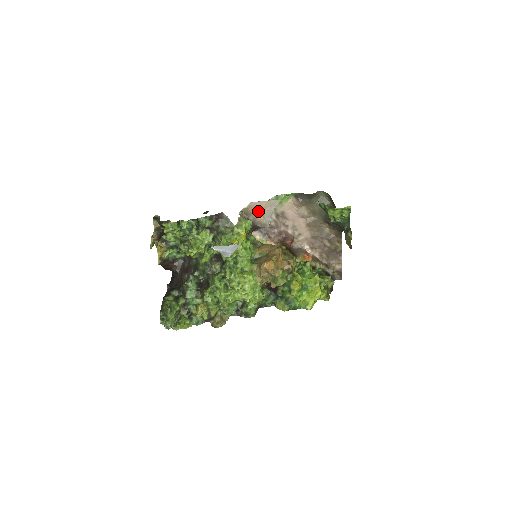
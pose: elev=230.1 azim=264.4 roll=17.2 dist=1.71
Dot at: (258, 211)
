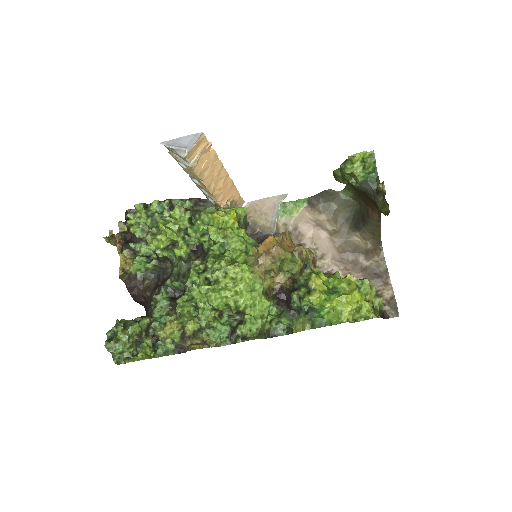
Dot at: (258, 212)
